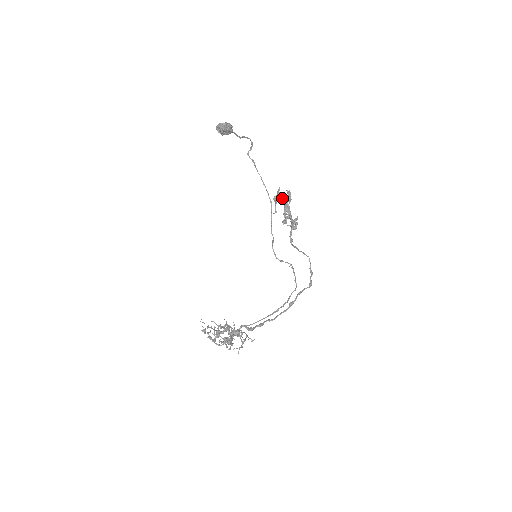
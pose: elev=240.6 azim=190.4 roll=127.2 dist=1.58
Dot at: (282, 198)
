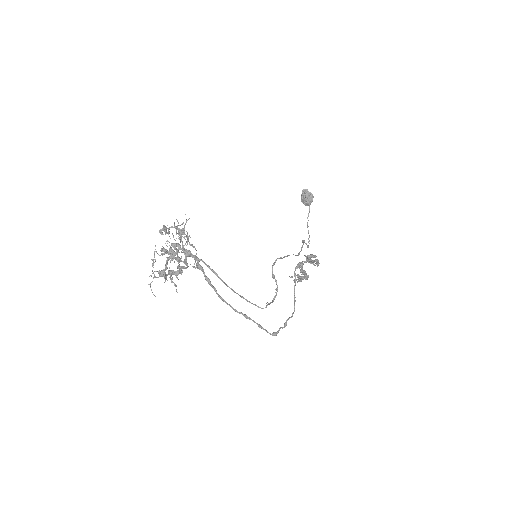
Dot at: (304, 278)
